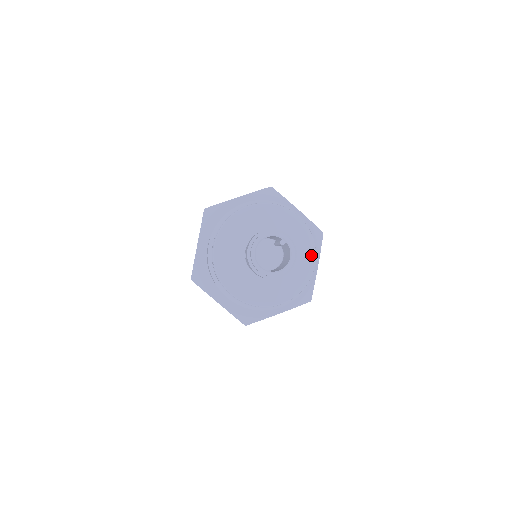
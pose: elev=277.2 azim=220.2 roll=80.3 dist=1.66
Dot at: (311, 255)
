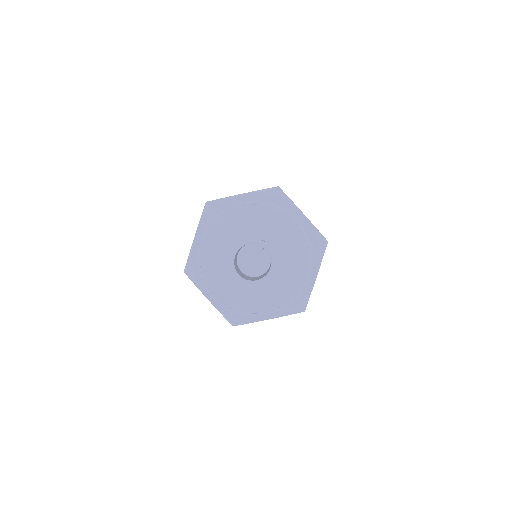
Dot at: (303, 266)
